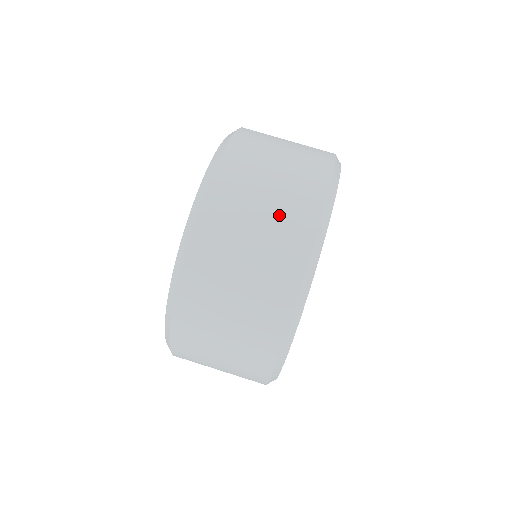
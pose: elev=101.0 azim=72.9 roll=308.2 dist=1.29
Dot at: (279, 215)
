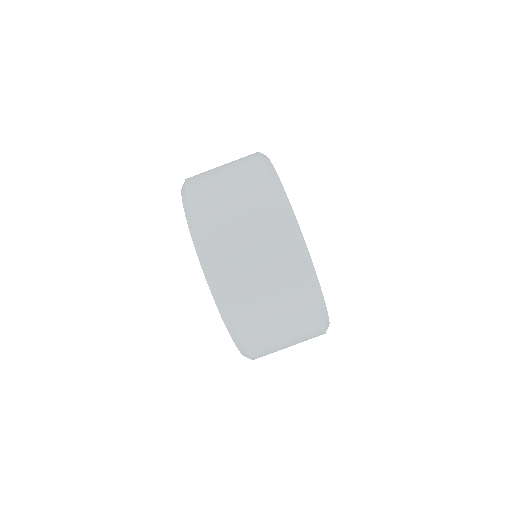
Dot at: (236, 168)
